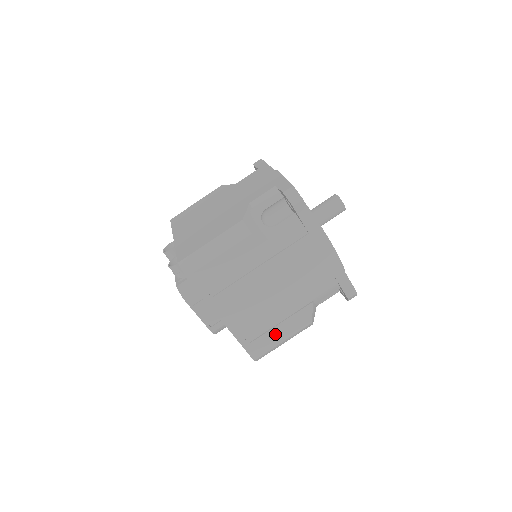
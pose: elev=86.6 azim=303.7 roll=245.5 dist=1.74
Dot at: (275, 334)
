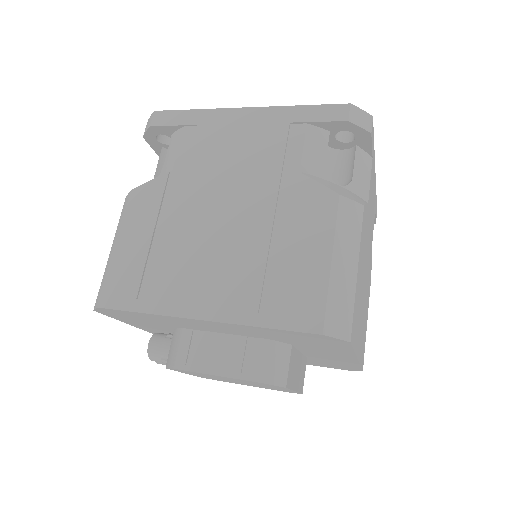
Dot at: (303, 263)
